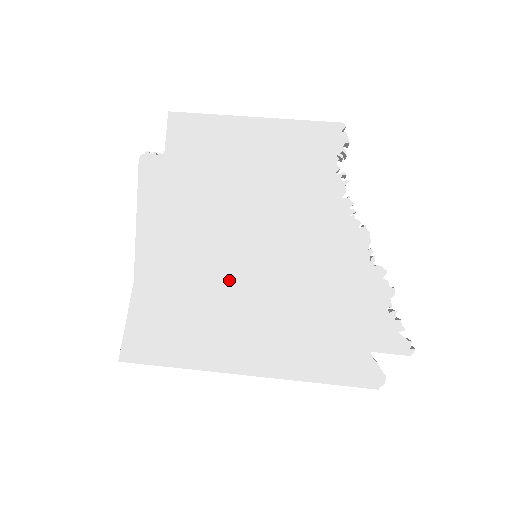
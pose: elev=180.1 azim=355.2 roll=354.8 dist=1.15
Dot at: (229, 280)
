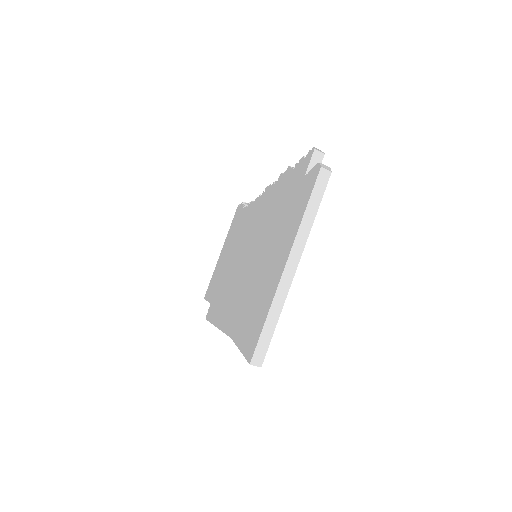
Dot at: (252, 272)
